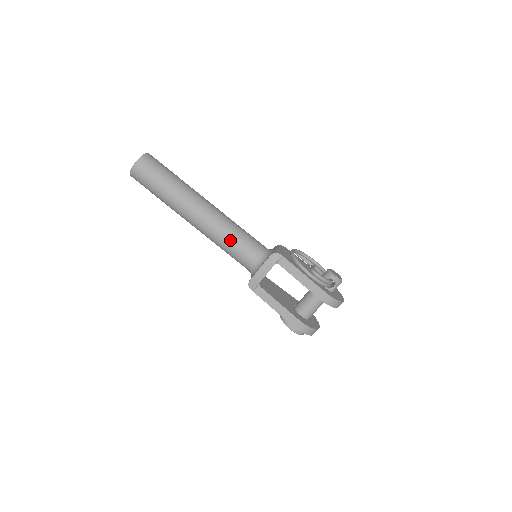
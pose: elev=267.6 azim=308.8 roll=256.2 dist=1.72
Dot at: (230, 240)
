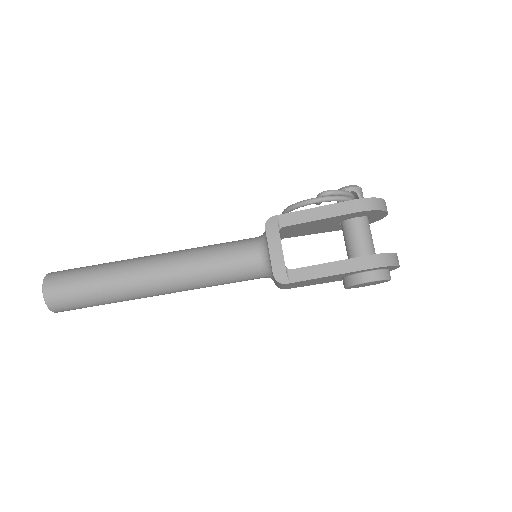
Dot at: (211, 259)
